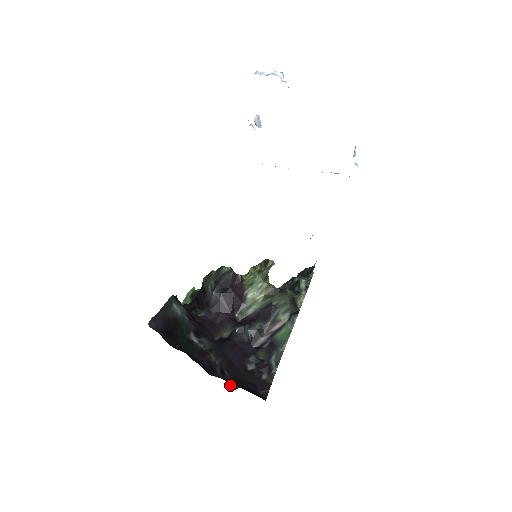
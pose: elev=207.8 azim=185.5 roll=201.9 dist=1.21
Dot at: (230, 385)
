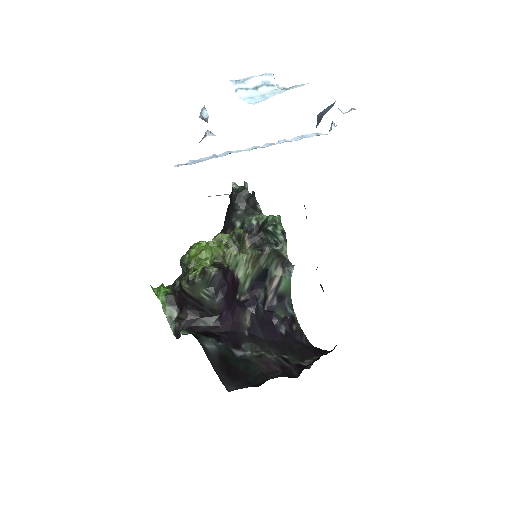
Dot at: occluded
